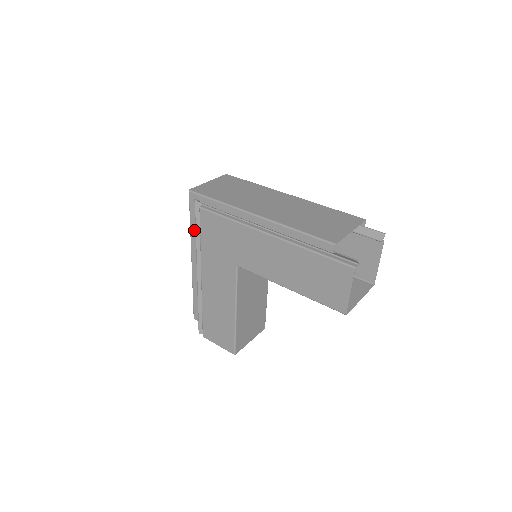
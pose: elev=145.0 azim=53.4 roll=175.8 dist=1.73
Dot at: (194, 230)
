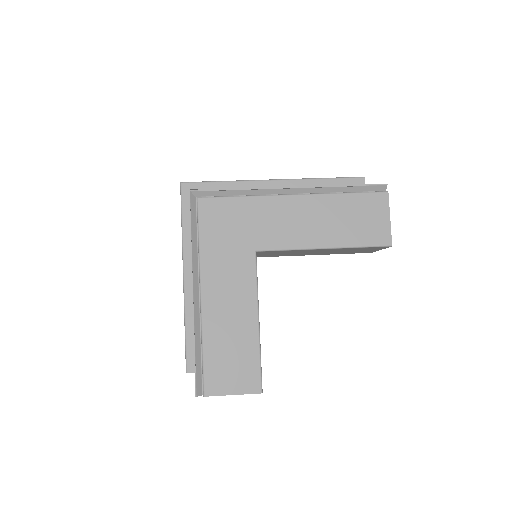
Dot at: (189, 230)
